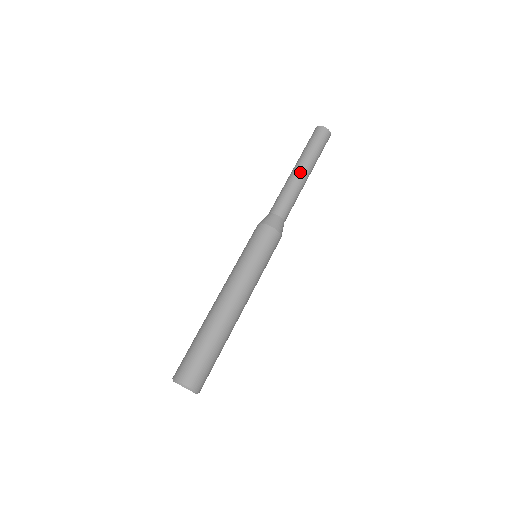
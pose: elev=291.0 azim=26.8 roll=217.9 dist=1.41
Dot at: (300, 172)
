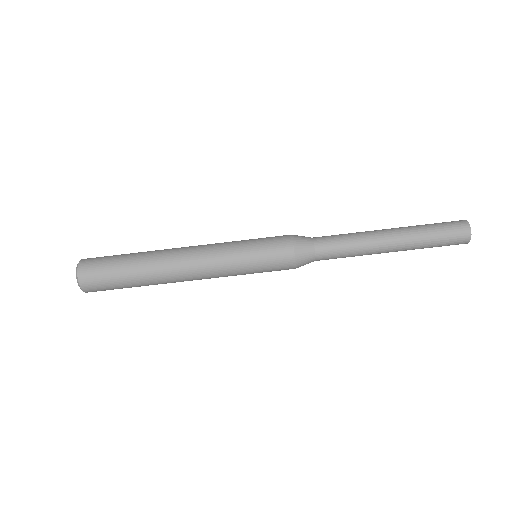
Dot at: (387, 248)
